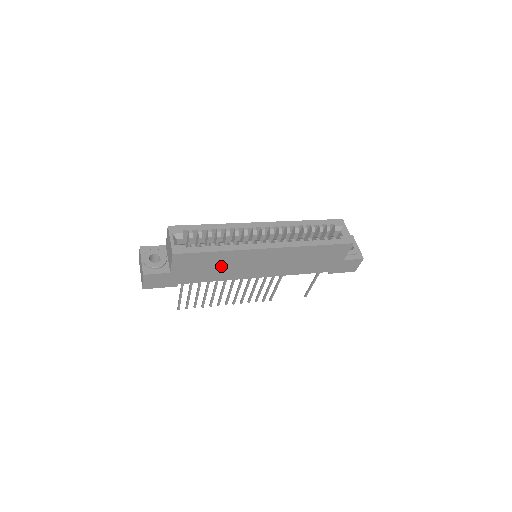
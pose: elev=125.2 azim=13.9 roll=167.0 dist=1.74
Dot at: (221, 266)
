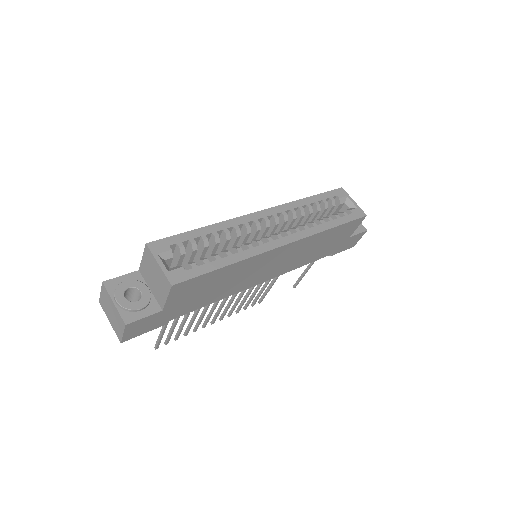
Dot at: (226, 282)
